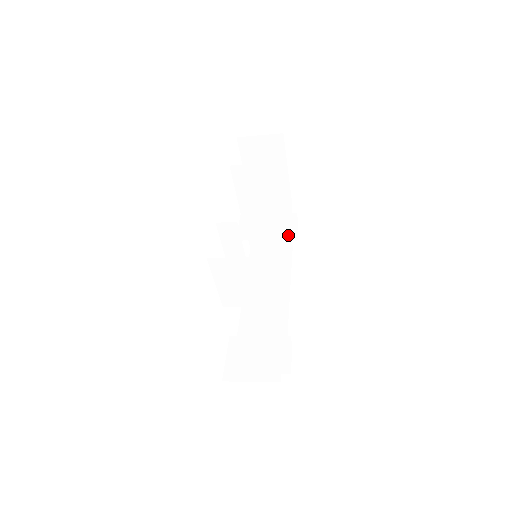
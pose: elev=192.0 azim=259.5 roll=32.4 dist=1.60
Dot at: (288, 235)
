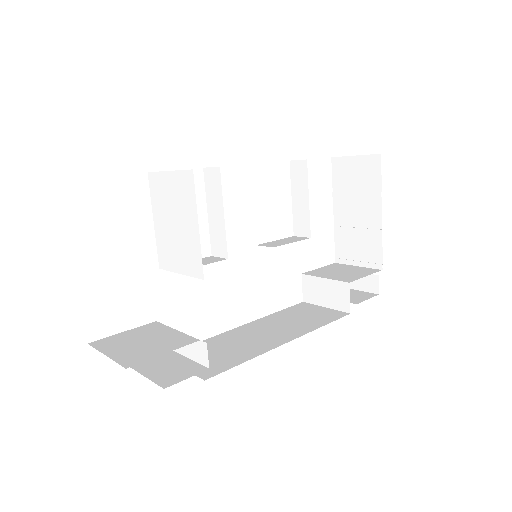
Dot at: (346, 290)
